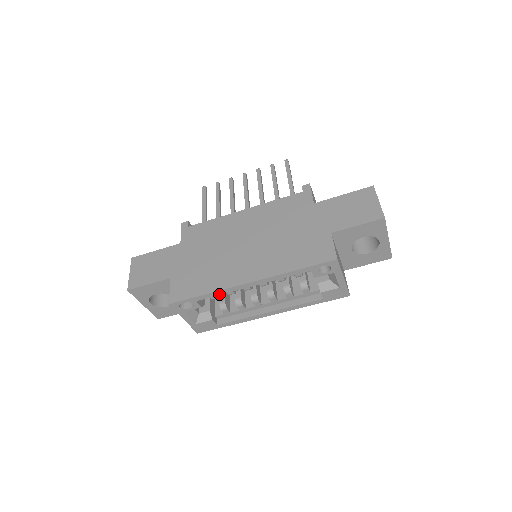
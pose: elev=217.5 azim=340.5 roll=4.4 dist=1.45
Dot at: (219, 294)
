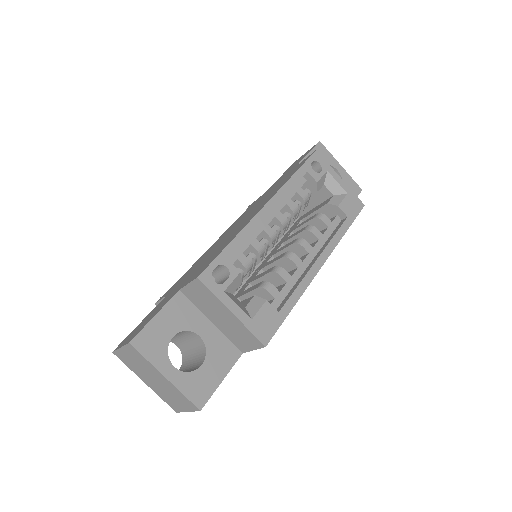
Dot at: (246, 236)
